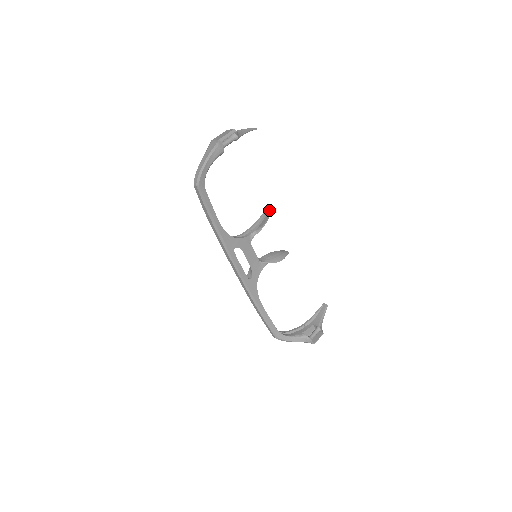
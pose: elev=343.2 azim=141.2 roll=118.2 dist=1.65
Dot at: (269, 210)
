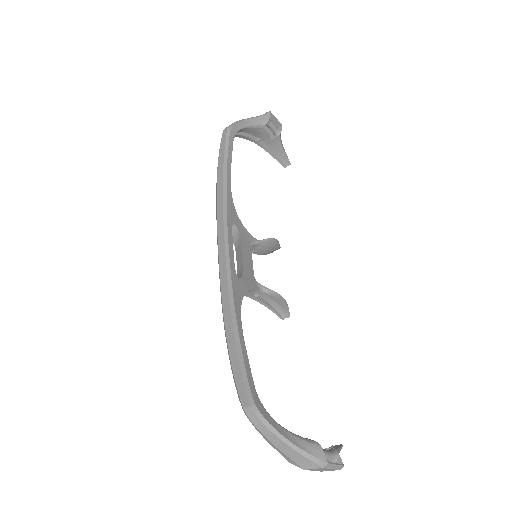
Dot at: (279, 246)
